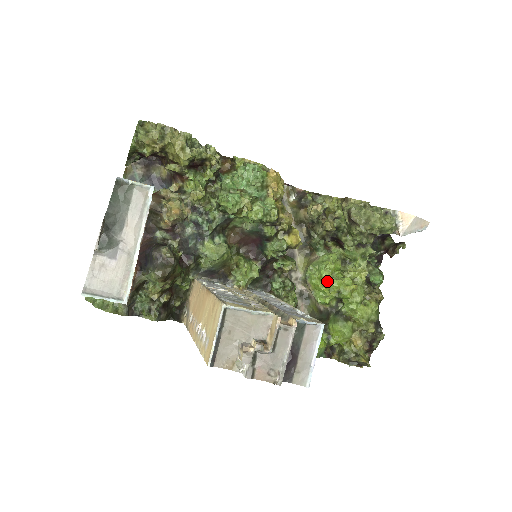
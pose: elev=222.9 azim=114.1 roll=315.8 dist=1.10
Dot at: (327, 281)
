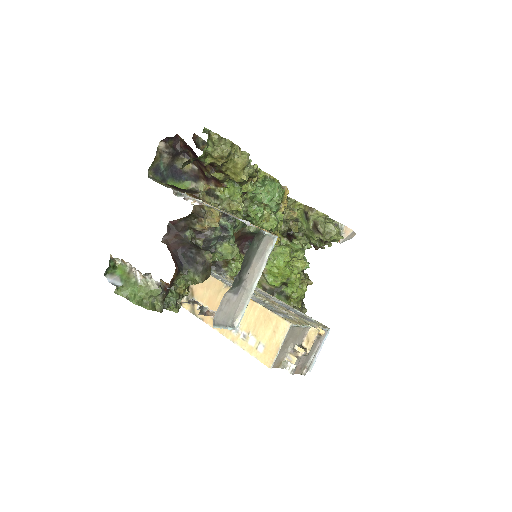
Dot at: (283, 270)
